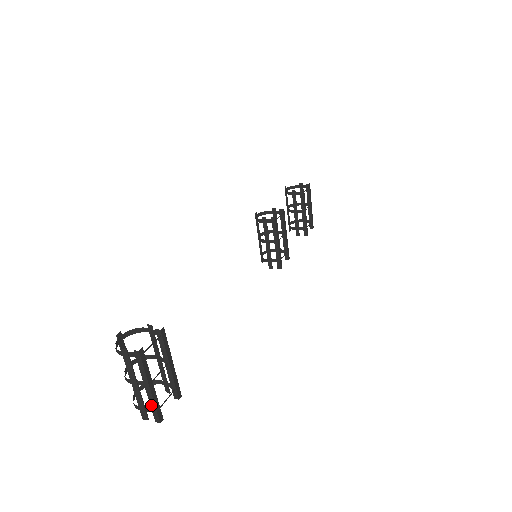
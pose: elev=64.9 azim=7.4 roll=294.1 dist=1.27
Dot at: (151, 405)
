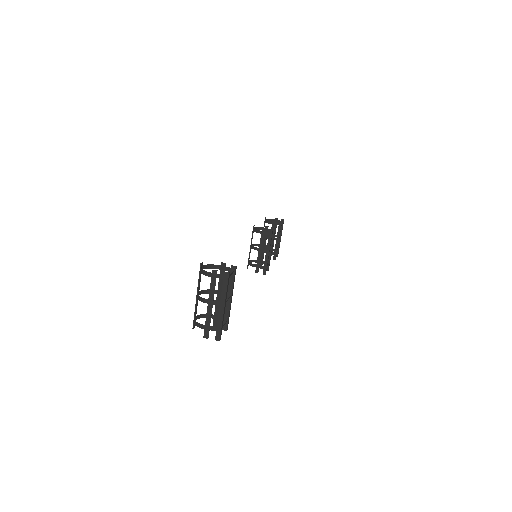
Dot at: (218, 323)
